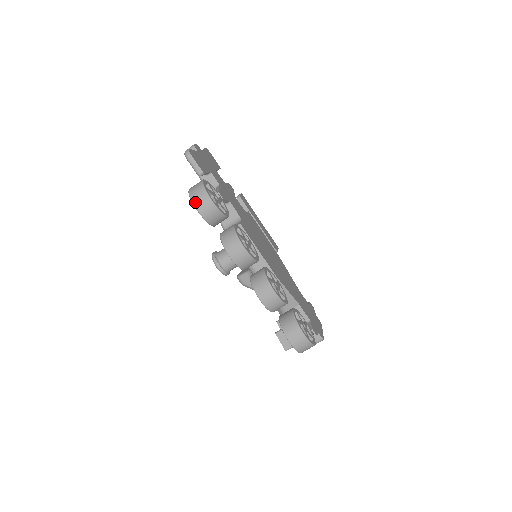
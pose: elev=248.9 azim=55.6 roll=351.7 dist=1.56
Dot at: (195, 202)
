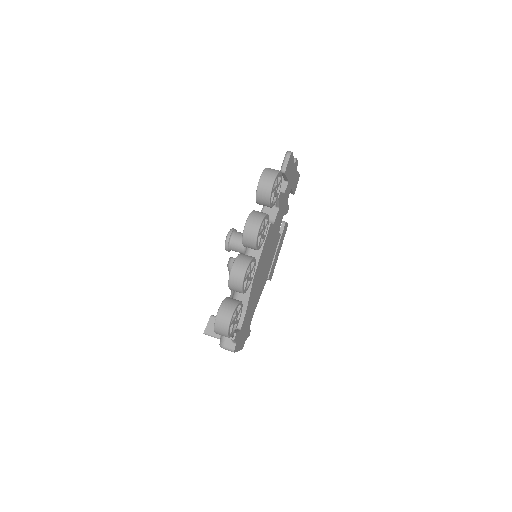
Dot at: (264, 175)
